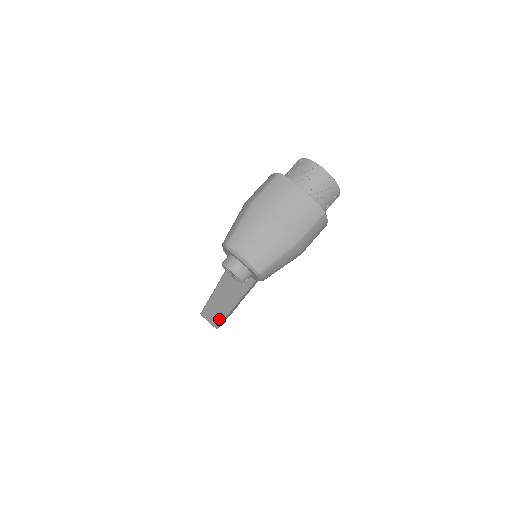
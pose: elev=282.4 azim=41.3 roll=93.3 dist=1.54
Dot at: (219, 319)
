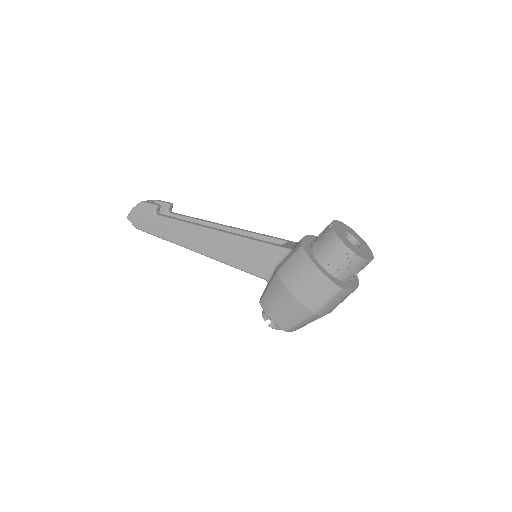
Dot at: occluded
